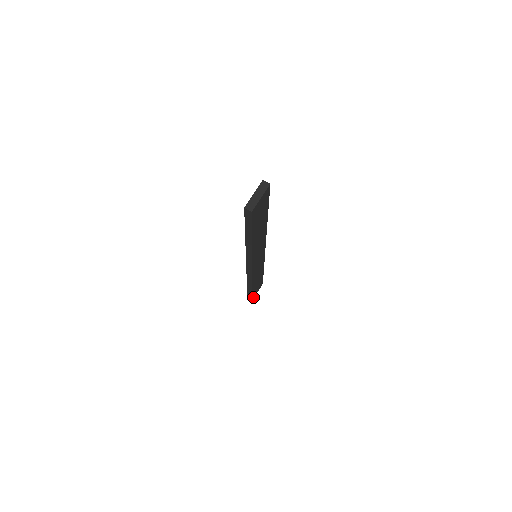
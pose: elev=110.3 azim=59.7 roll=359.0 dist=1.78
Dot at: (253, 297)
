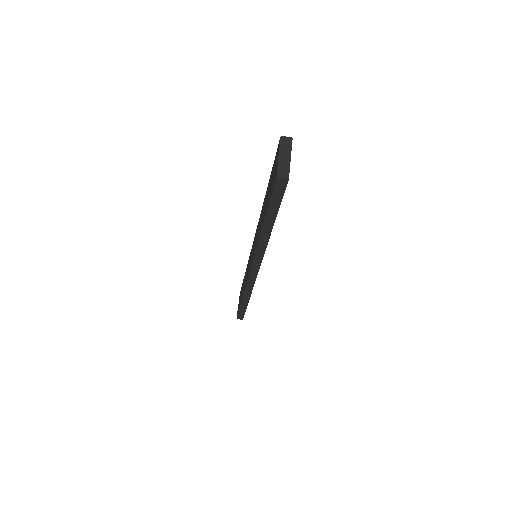
Dot at: occluded
